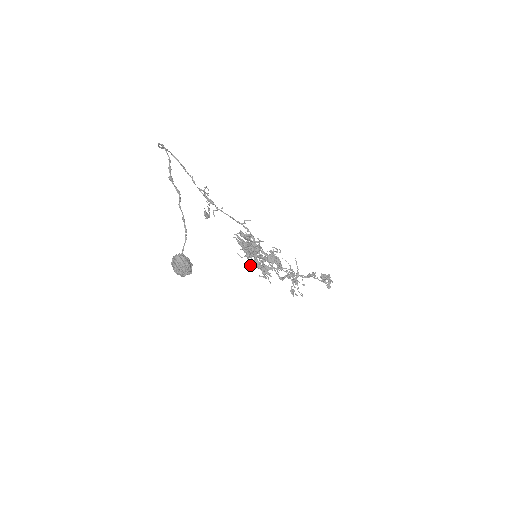
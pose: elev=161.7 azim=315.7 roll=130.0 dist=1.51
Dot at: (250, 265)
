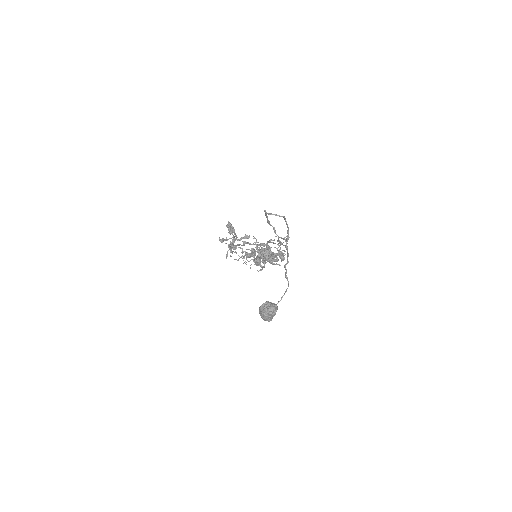
Dot at: (234, 259)
